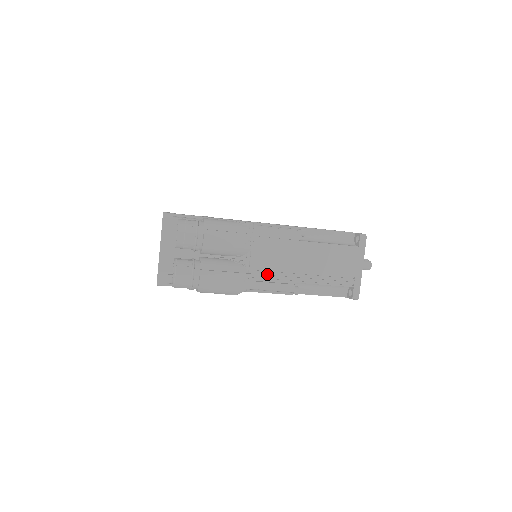
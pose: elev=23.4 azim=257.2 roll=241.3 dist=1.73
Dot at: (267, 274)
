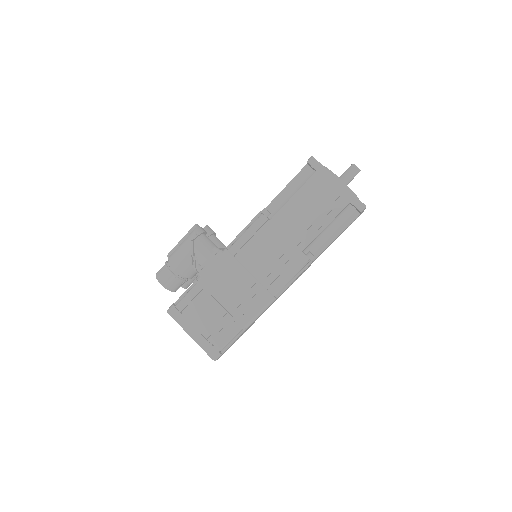
Dot at: occluded
